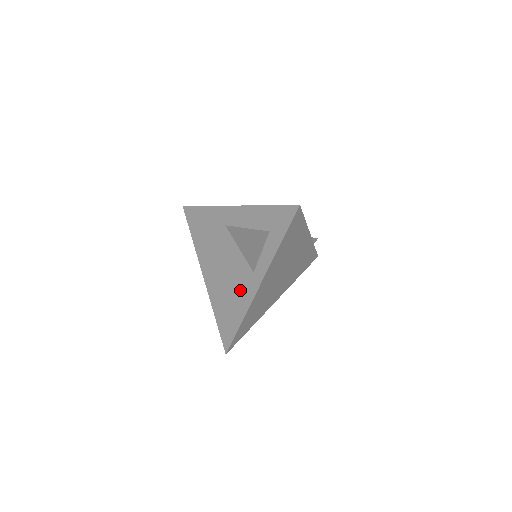
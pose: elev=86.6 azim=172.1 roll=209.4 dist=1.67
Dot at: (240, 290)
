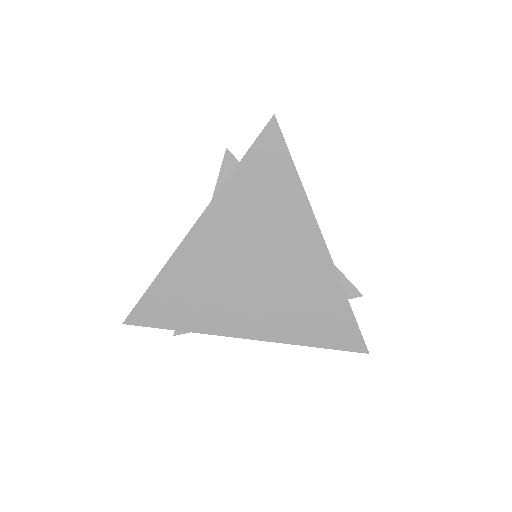
Dot at: occluded
